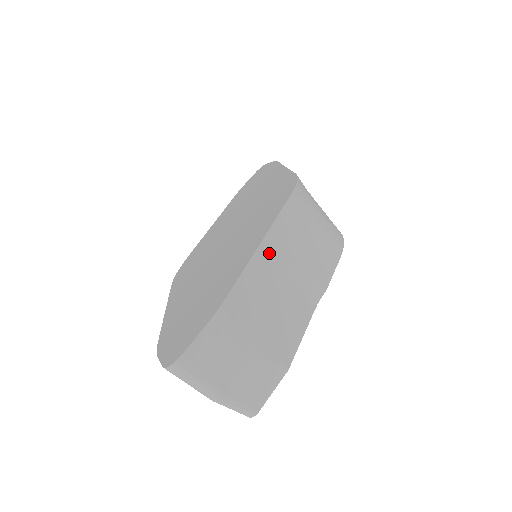
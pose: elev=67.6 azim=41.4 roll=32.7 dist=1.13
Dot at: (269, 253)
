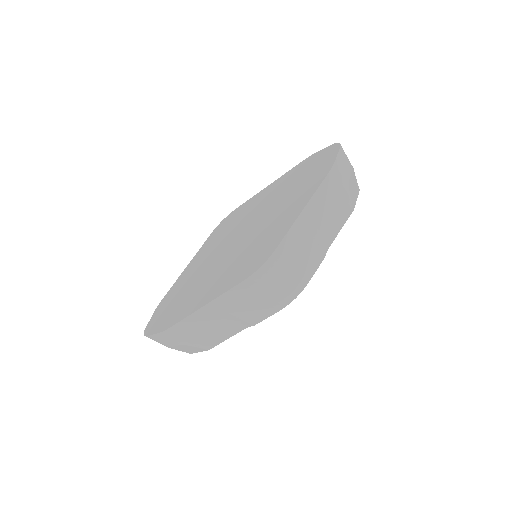
Dot at: (210, 309)
